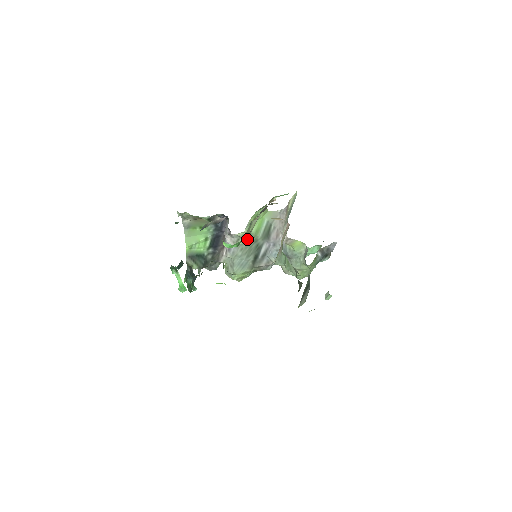
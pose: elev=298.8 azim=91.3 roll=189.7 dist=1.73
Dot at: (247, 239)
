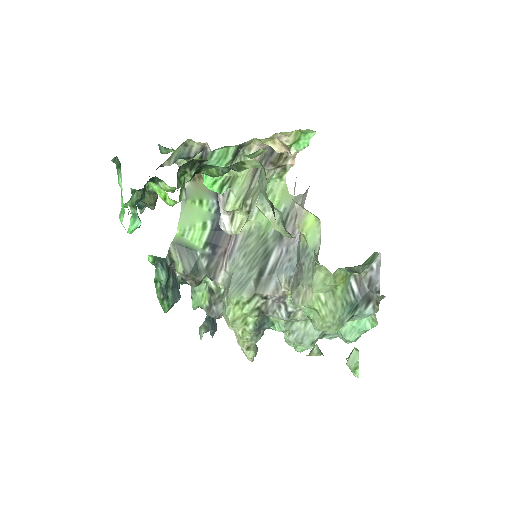
Dot at: (254, 237)
